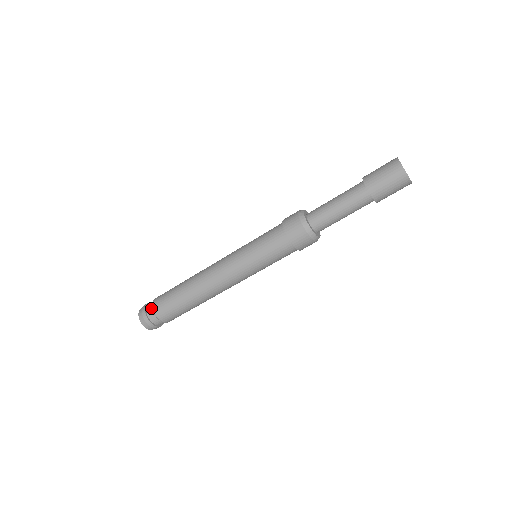
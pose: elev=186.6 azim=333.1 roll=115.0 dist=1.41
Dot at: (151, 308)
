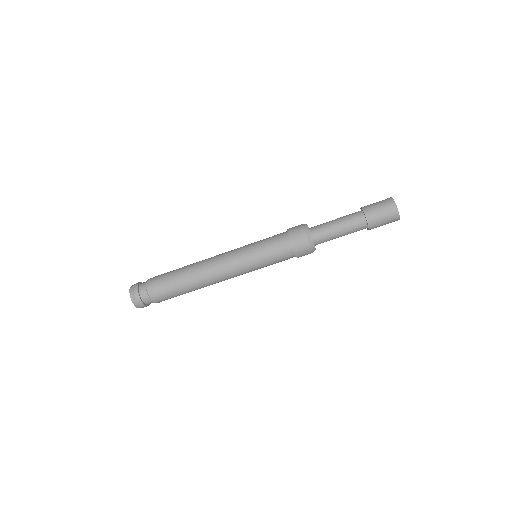
Dot at: (148, 299)
